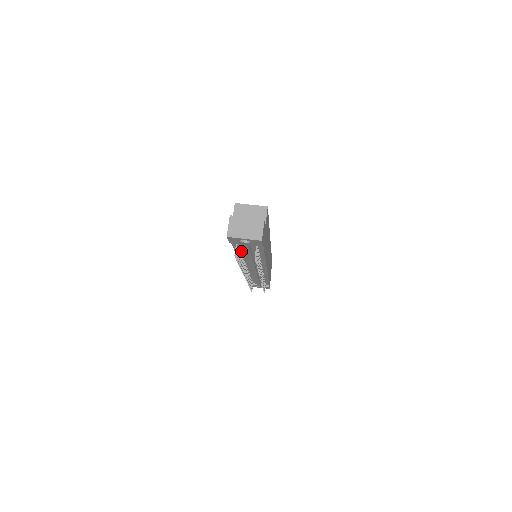
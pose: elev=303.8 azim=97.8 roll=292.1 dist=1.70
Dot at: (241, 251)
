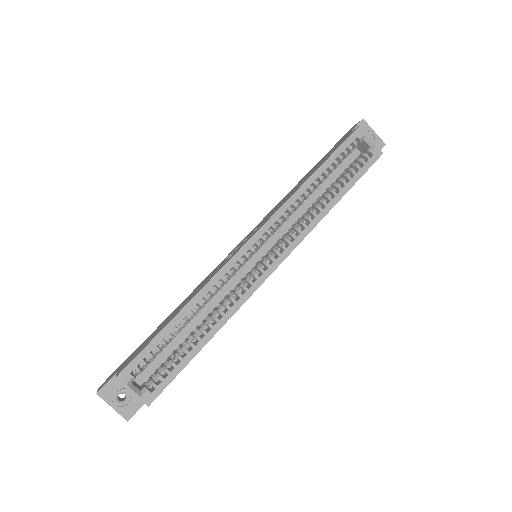
Dot at: occluded
